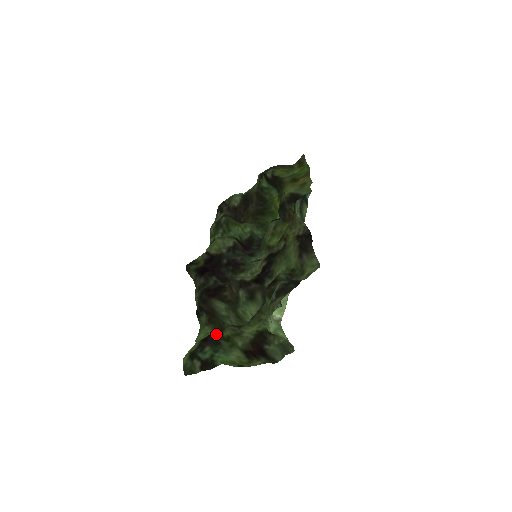
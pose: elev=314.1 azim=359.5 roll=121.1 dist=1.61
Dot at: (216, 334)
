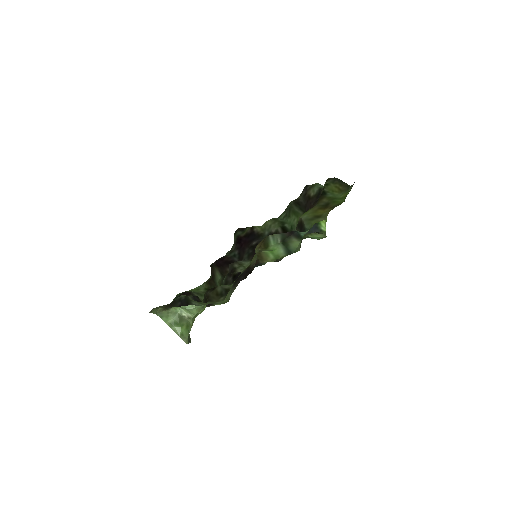
Dot at: (186, 295)
